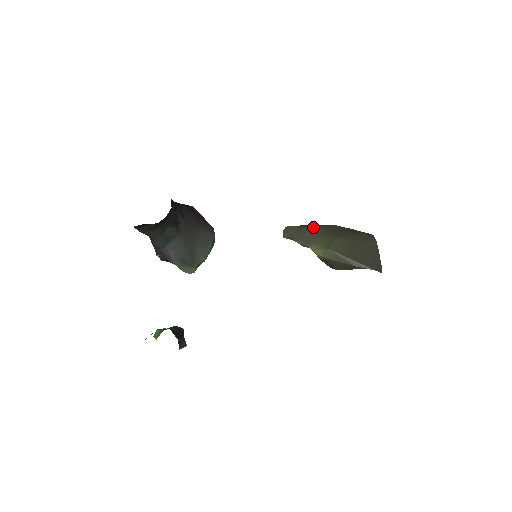
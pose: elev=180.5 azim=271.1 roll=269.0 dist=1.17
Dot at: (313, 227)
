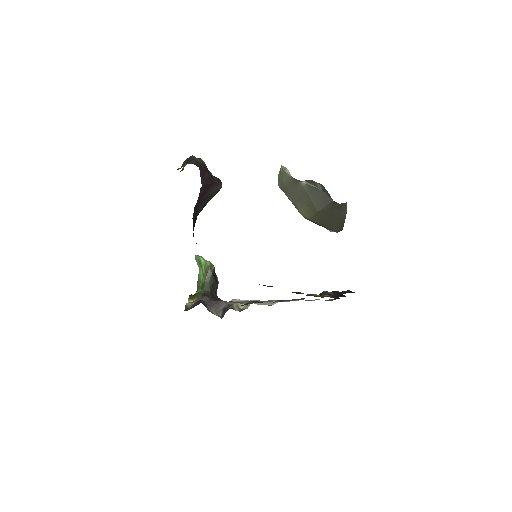
Dot at: (303, 188)
